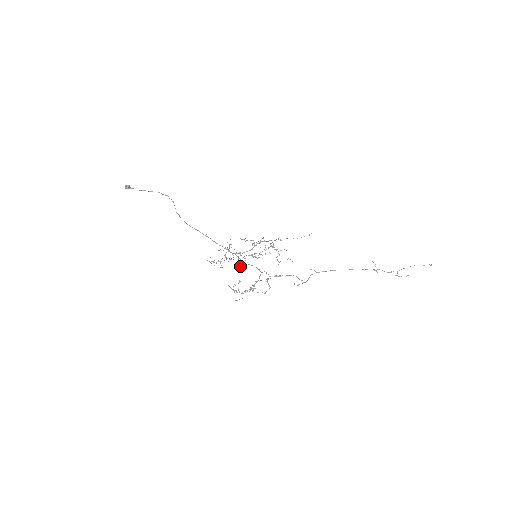
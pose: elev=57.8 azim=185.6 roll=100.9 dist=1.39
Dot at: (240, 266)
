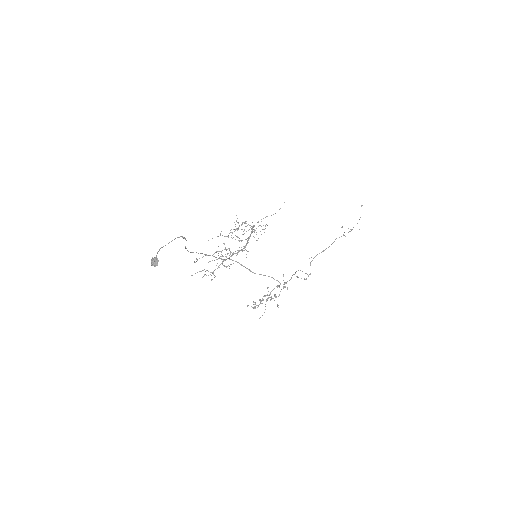
Dot at: occluded
